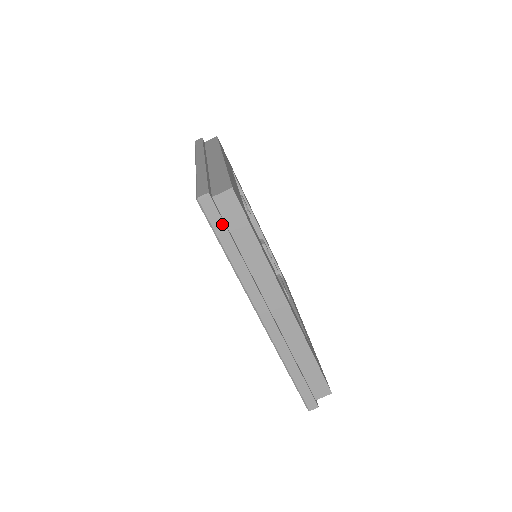
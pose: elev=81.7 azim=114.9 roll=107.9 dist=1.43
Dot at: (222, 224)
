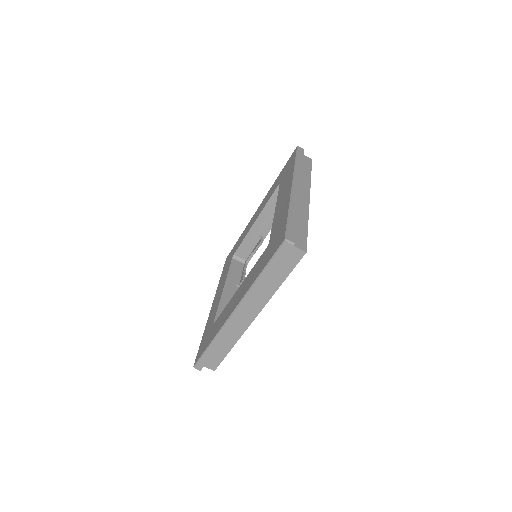
Dot at: (280, 261)
